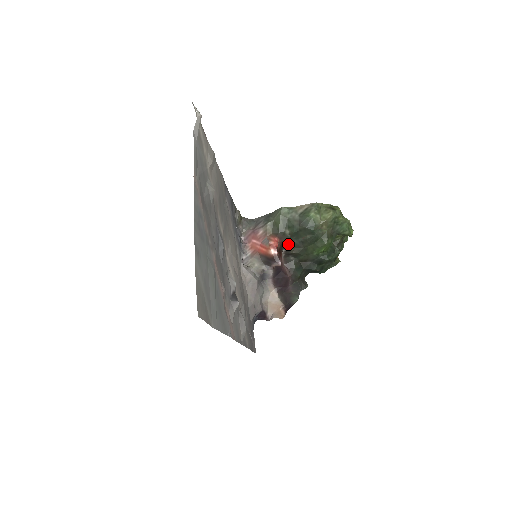
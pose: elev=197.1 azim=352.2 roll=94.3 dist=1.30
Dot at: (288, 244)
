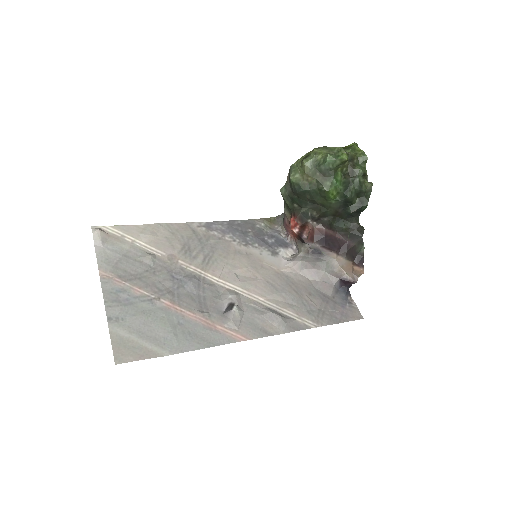
Dot at: (306, 214)
